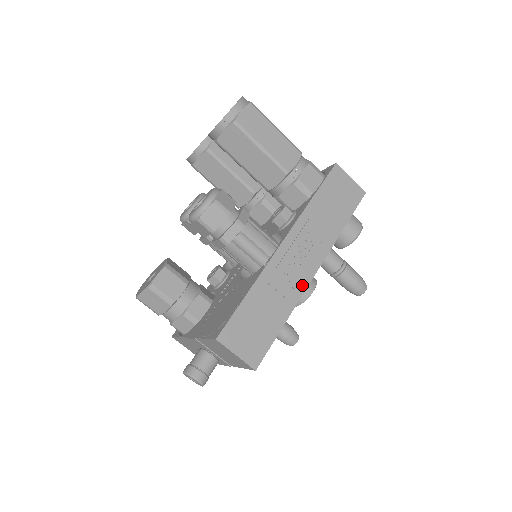
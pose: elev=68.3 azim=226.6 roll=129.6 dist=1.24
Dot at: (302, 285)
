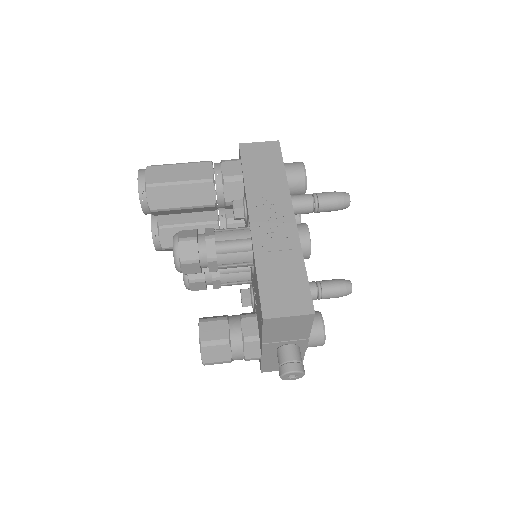
Dot at: (292, 231)
